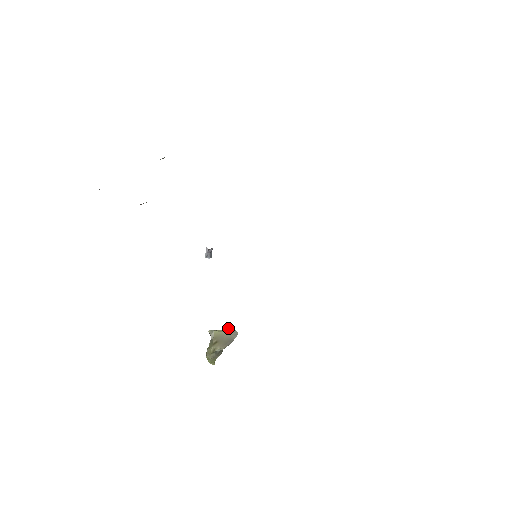
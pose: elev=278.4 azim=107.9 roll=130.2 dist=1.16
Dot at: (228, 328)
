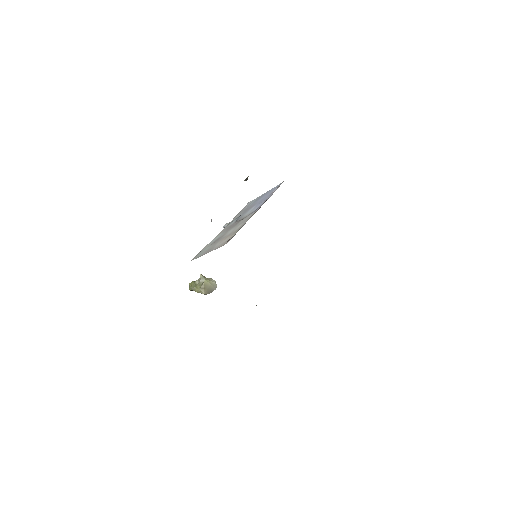
Dot at: occluded
